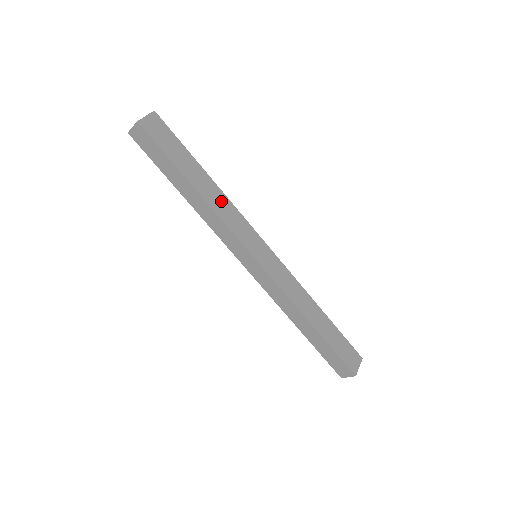
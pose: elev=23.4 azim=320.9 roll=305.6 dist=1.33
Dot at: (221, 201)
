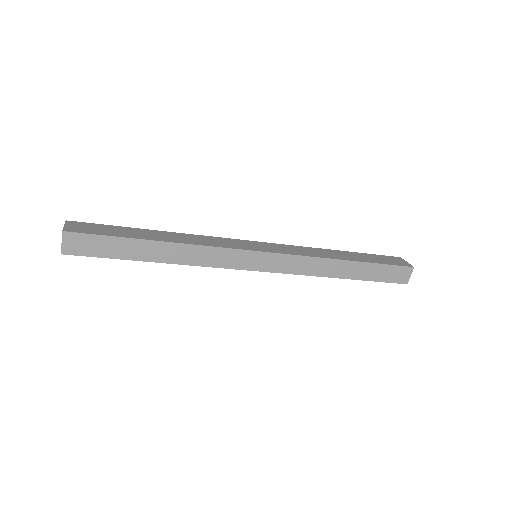
Dot at: (189, 238)
